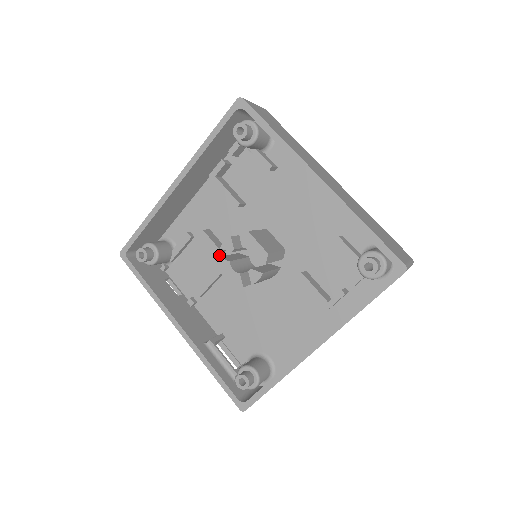
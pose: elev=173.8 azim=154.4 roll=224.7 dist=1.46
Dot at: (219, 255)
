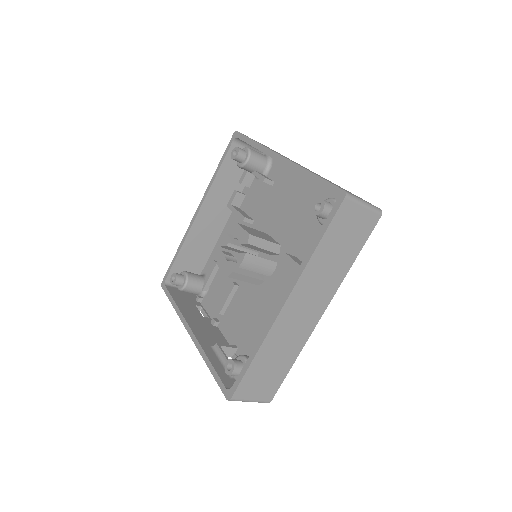
Dot at: occluded
